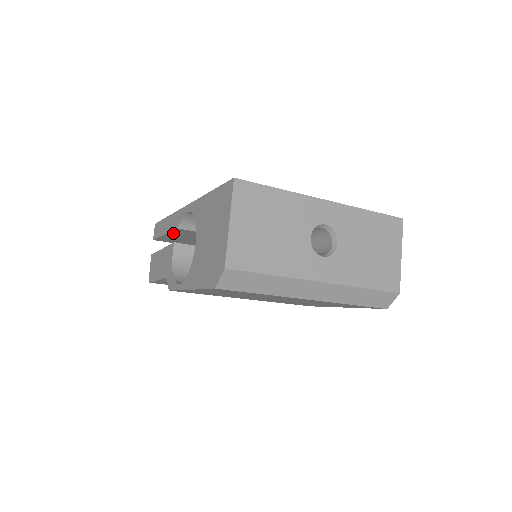
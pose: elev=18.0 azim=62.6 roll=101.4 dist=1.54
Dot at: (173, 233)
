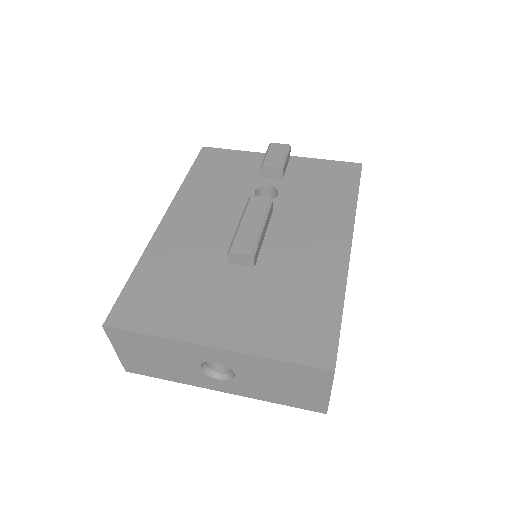
Dot at: occluded
